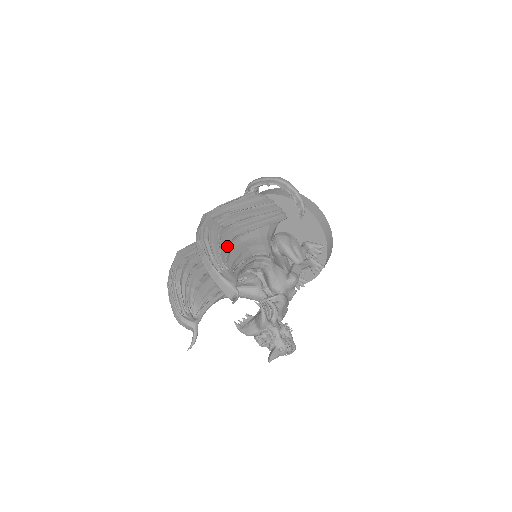
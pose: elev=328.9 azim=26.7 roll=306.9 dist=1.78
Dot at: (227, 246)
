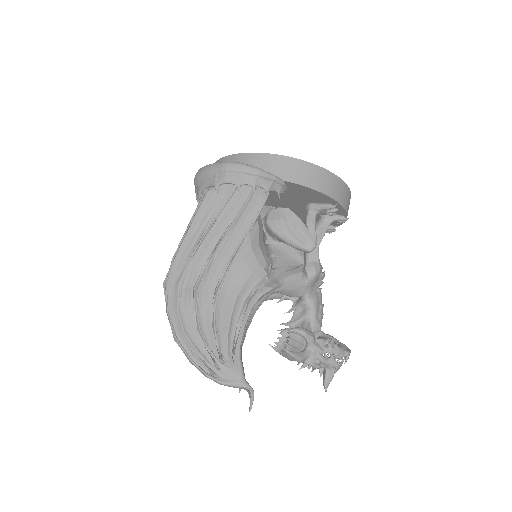
Dot at: (211, 320)
